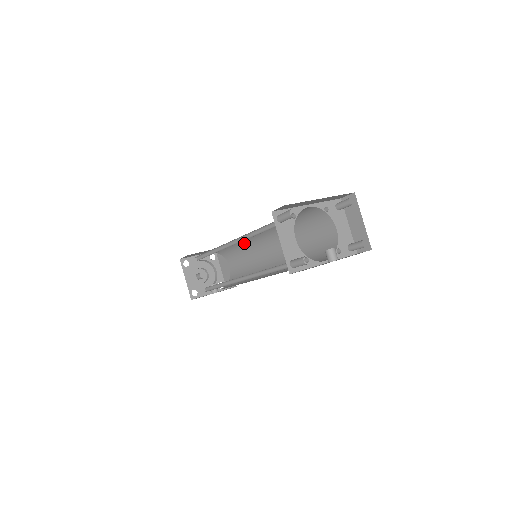
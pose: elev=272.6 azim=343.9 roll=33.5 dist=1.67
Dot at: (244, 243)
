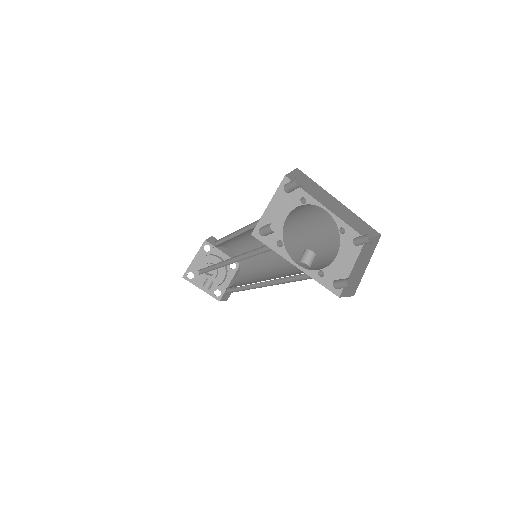
Dot at: occluded
